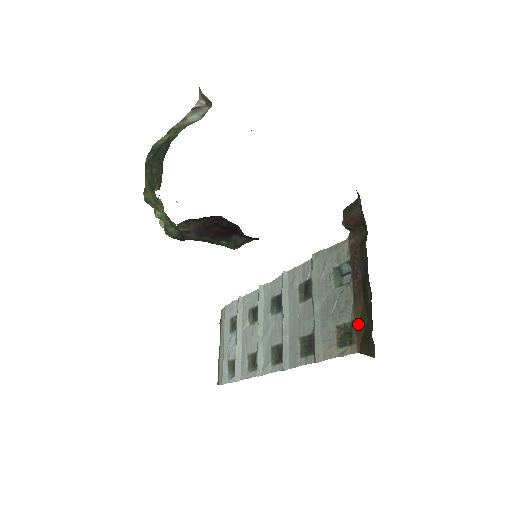
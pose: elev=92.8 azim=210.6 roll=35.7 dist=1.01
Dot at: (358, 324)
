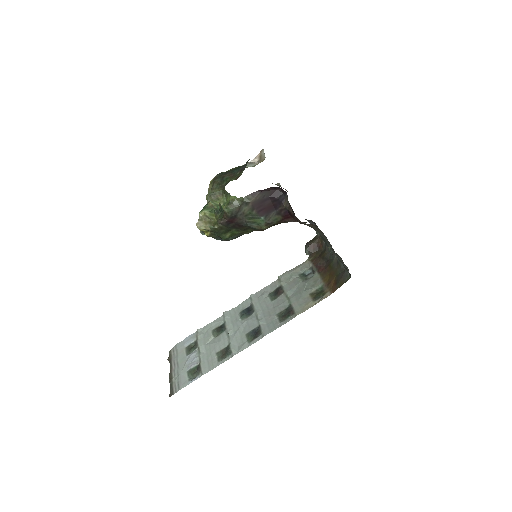
Dot at: (328, 283)
